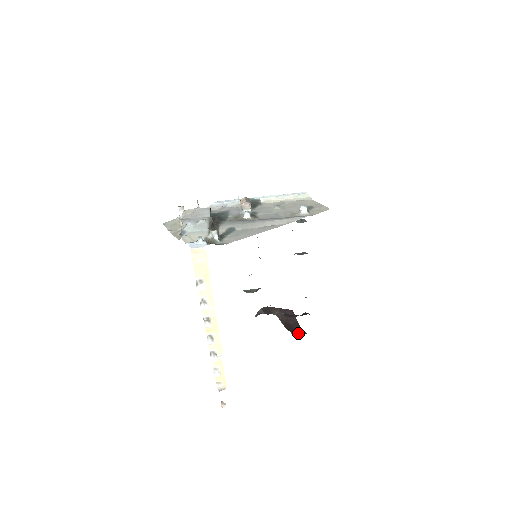
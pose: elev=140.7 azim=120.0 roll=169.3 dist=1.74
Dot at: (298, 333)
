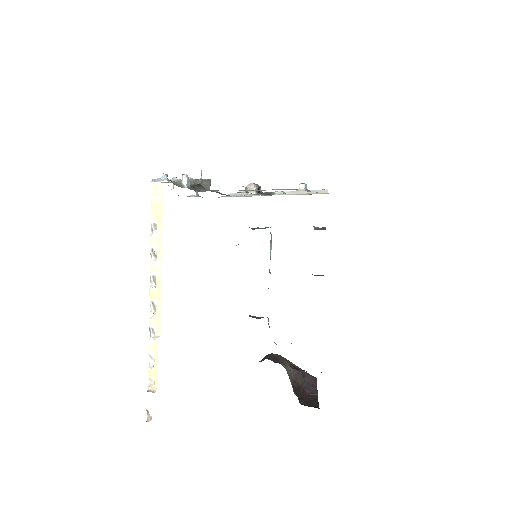
Dot at: (309, 405)
